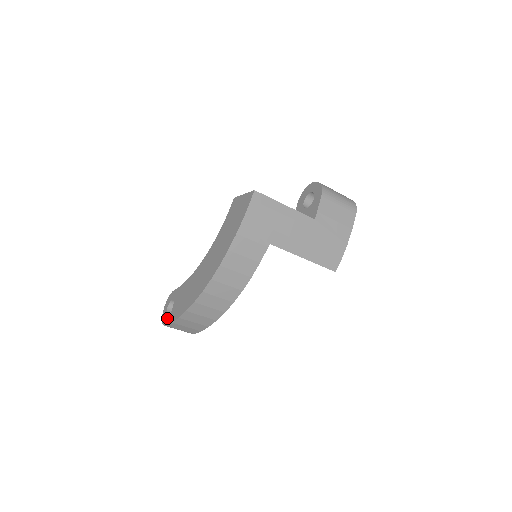
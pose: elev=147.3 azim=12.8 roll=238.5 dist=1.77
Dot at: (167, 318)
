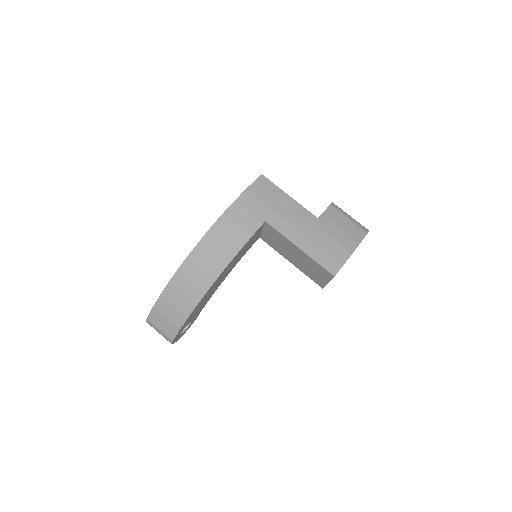
Dot at: occluded
